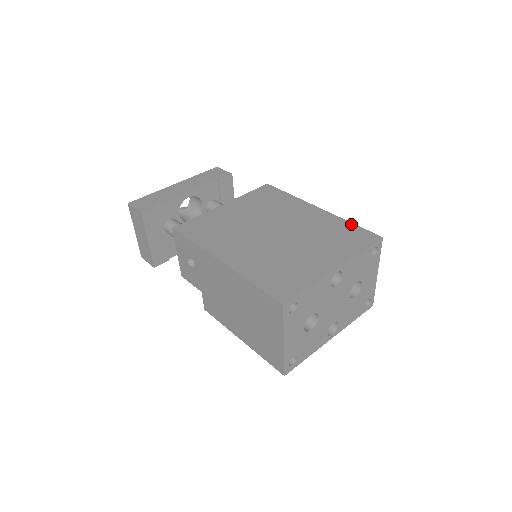
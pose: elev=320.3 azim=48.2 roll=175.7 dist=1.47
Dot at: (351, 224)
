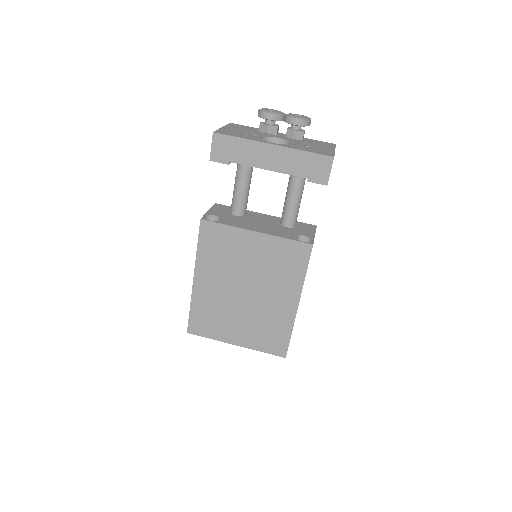
Dot at: (289, 335)
